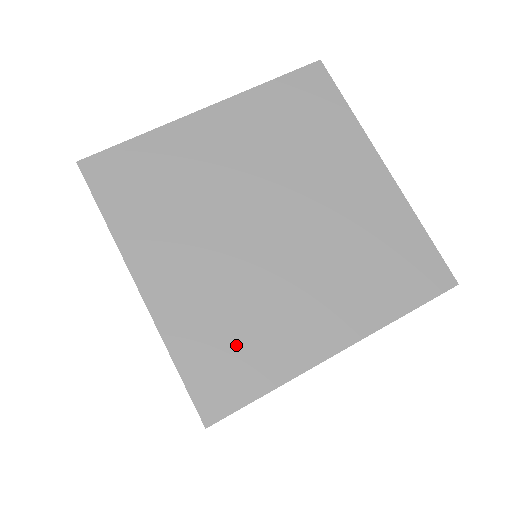
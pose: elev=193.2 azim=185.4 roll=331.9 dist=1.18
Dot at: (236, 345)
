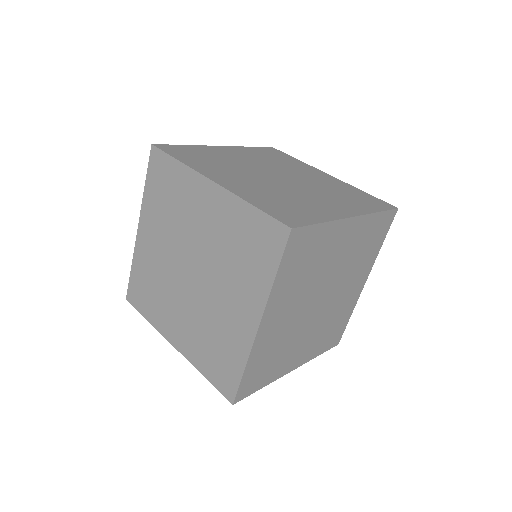
Dot at: (218, 352)
